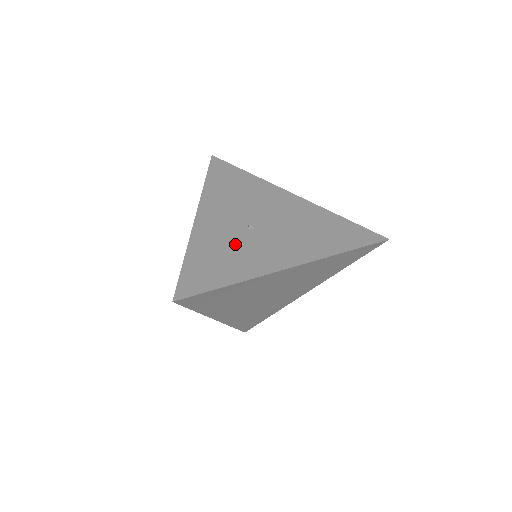
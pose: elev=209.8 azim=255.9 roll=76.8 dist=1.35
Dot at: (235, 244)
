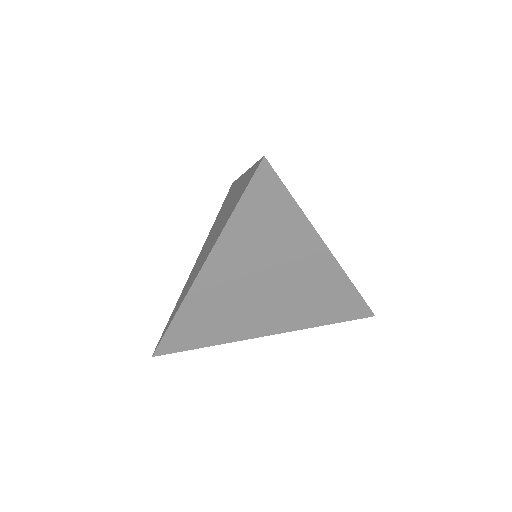
Dot at: occluded
